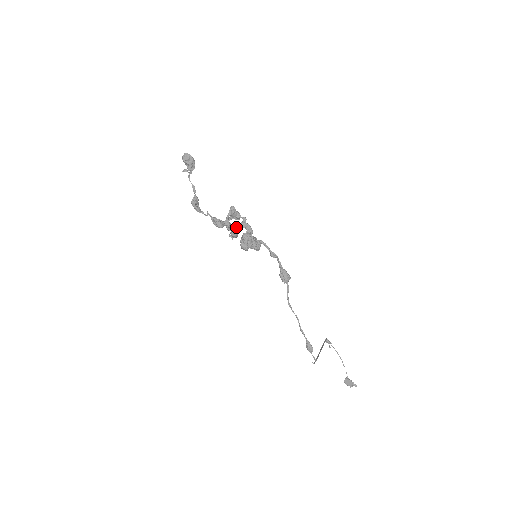
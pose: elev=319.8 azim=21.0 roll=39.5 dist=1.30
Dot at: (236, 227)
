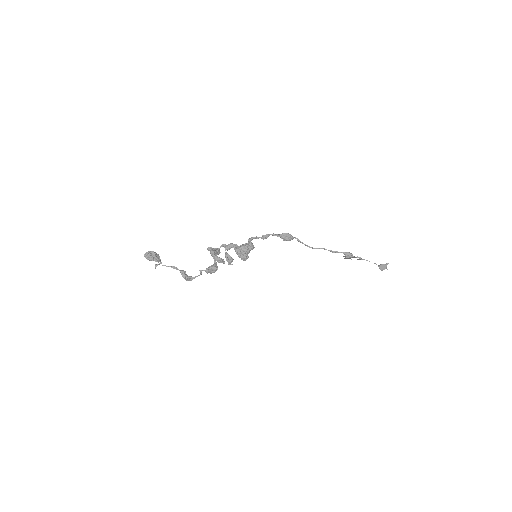
Dot at: (226, 253)
